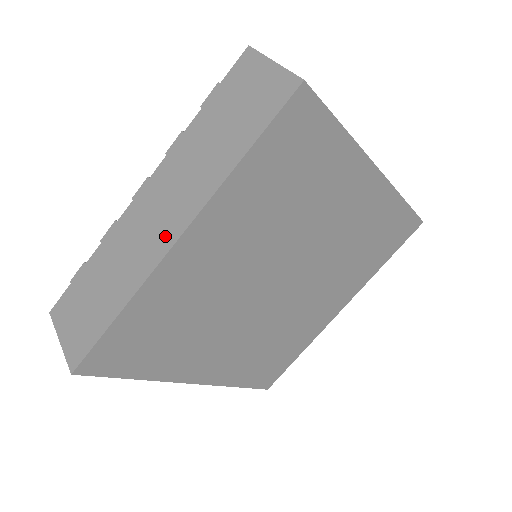
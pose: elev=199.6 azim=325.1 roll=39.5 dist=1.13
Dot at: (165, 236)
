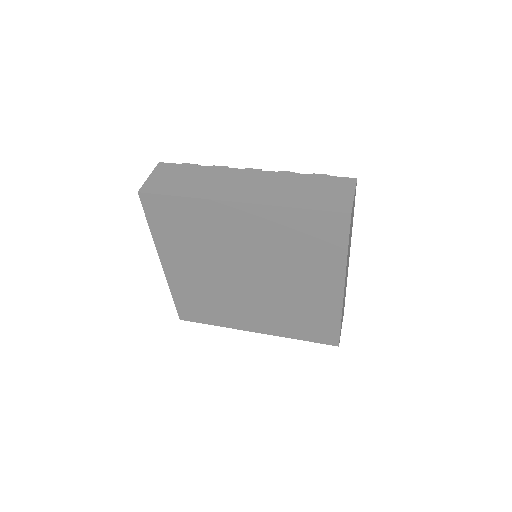
Dot at: (237, 195)
